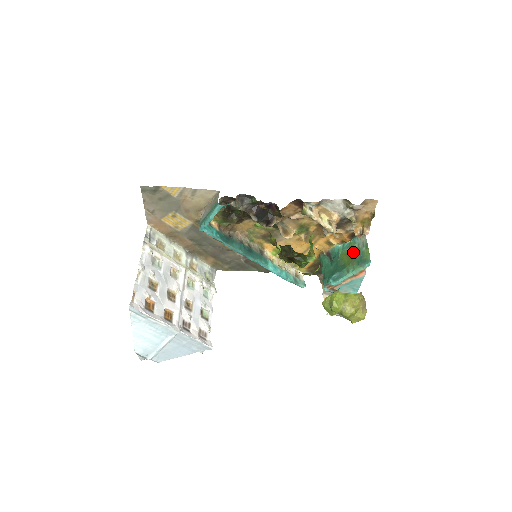
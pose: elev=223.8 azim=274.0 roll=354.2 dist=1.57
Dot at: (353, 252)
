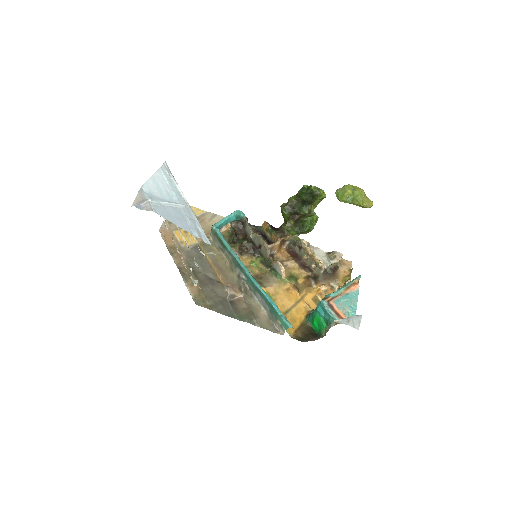
Dot at: occluded
